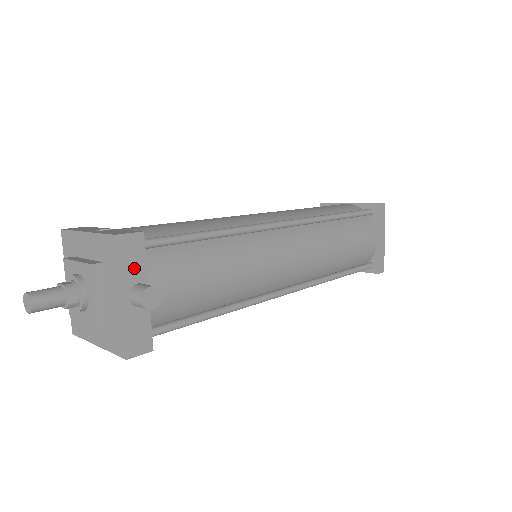
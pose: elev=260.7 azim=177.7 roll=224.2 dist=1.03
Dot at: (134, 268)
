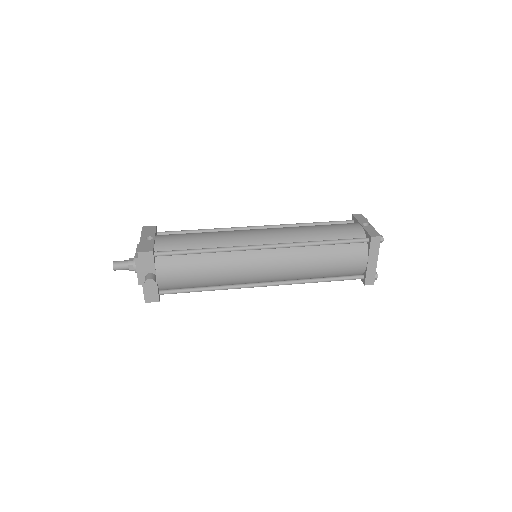
Dot at: (148, 266)
